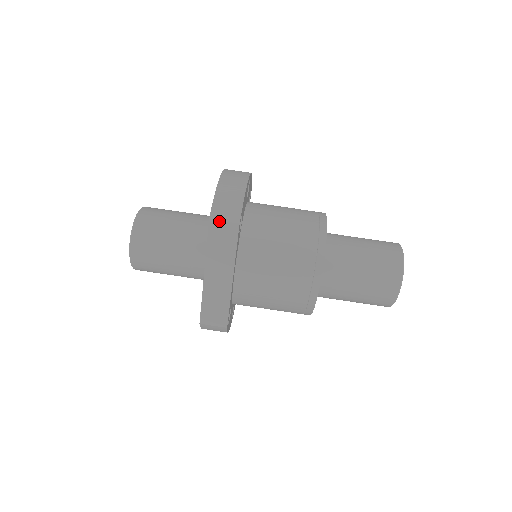
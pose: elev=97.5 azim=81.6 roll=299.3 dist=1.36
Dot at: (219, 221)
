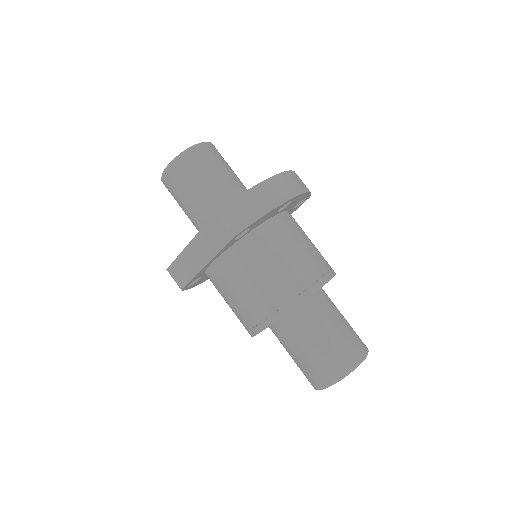
Dot at: (220, 222)
